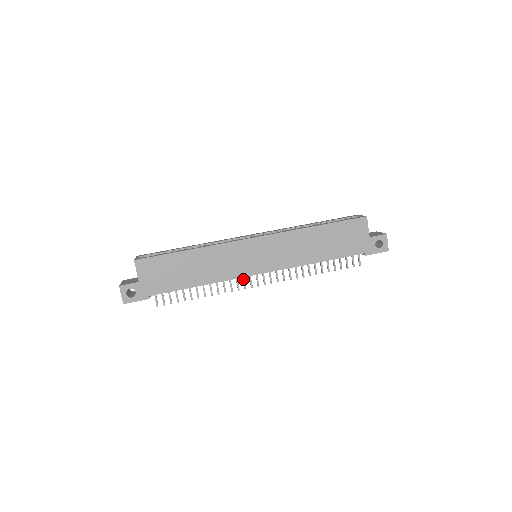
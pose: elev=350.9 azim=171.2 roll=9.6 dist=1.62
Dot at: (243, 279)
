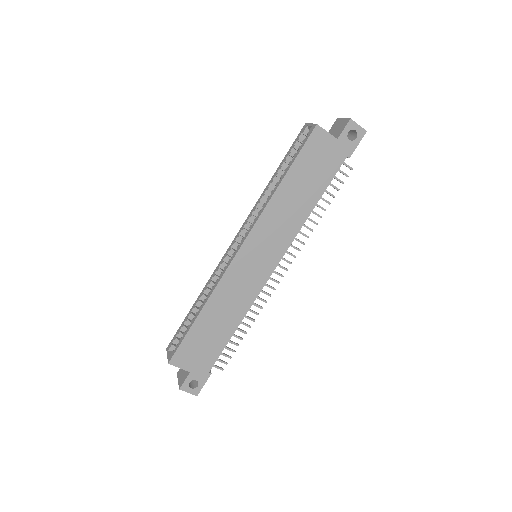
Dot at: (265, 285)
